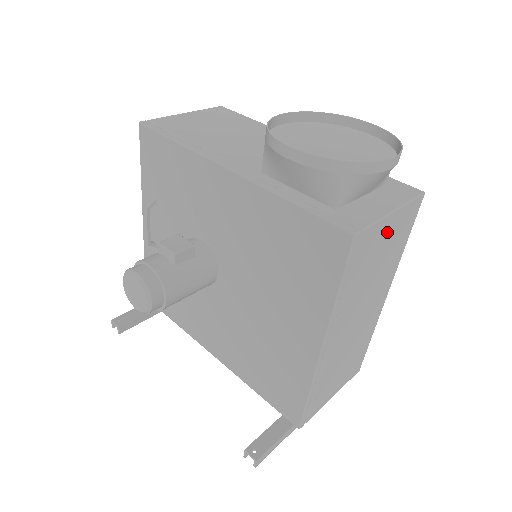
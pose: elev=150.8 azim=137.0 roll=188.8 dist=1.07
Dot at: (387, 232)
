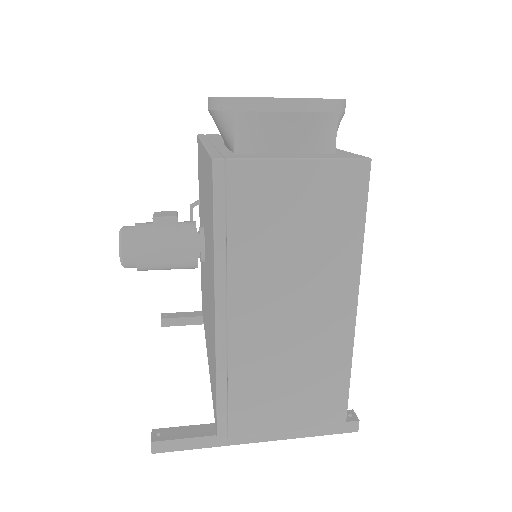
Dot at: (294, 187)
